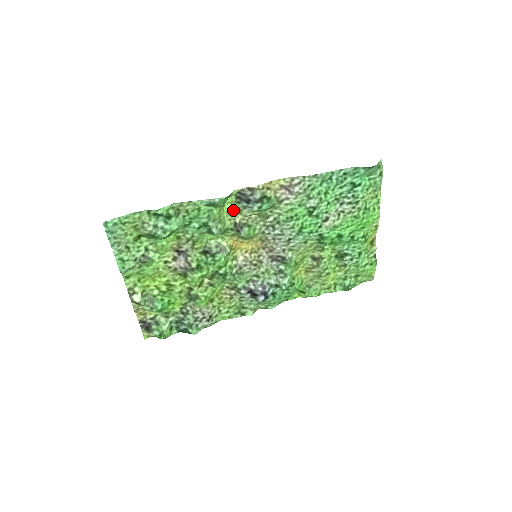
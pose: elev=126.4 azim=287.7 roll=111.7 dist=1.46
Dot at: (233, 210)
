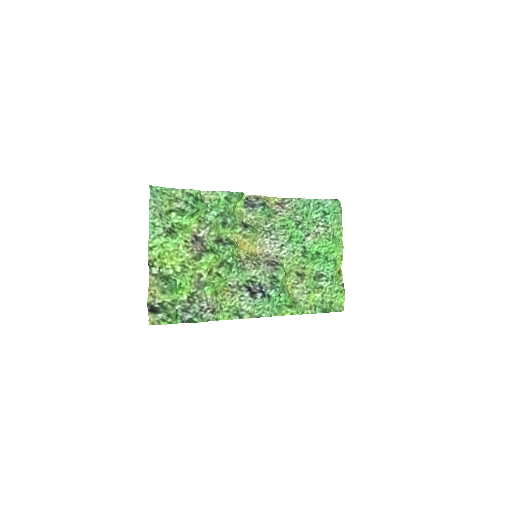
Dot at: (241, 213)
